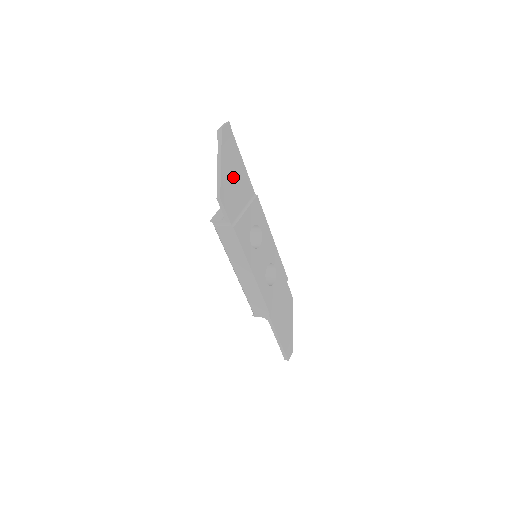
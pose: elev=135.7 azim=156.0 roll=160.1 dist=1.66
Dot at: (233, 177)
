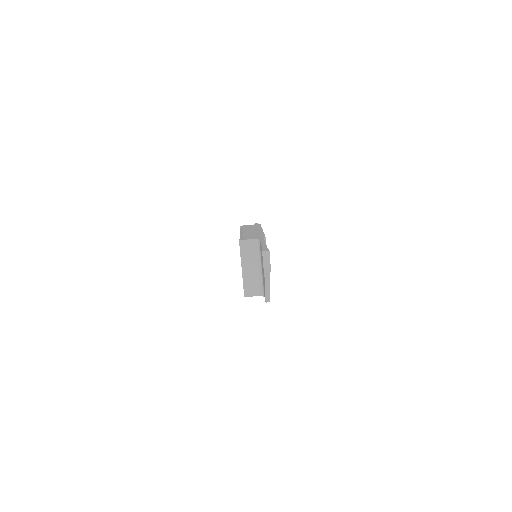
Dot at: occluded
